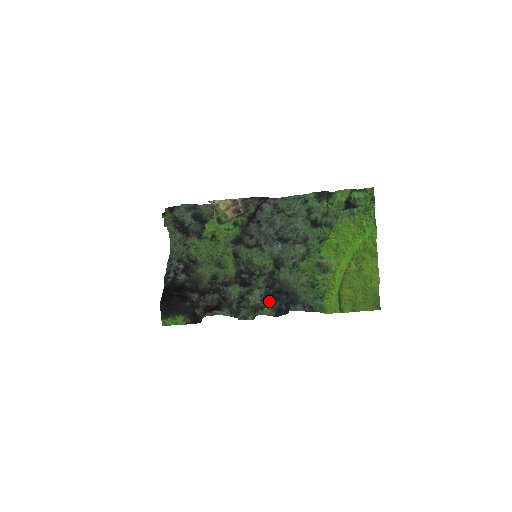
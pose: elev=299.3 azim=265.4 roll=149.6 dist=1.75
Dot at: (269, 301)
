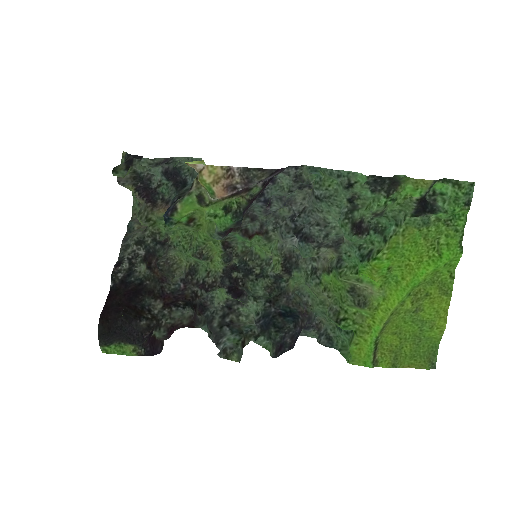
Dot at: (267, 327)
